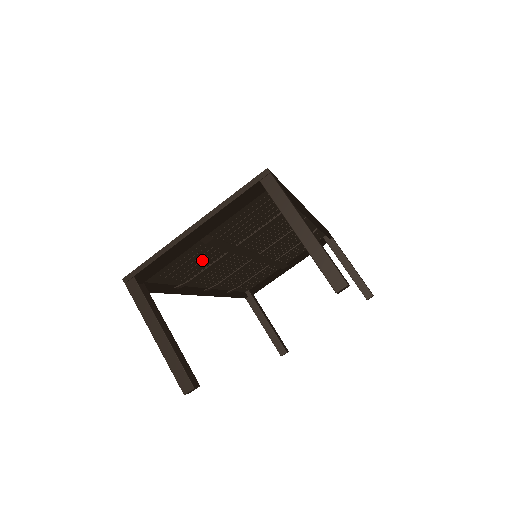
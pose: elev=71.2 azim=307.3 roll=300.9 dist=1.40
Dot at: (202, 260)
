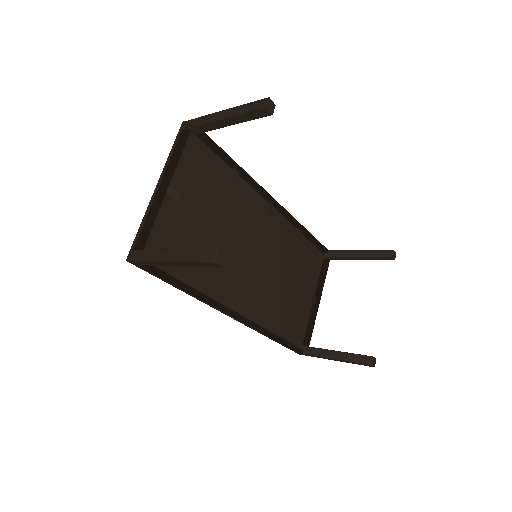
Dot at: occluded
